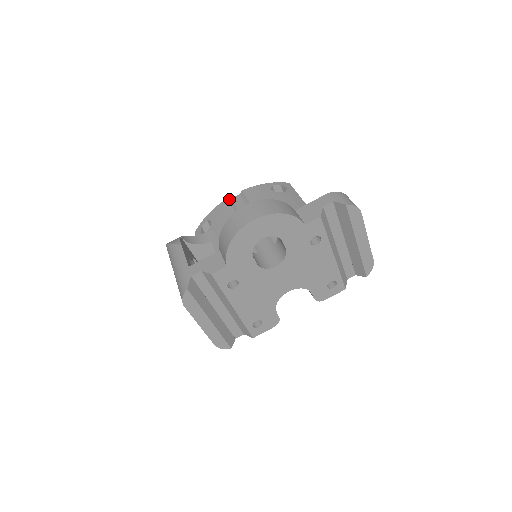
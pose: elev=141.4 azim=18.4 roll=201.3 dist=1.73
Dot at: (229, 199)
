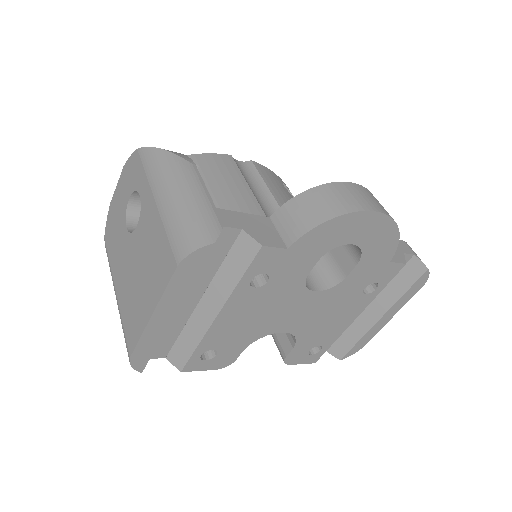
Dot at: occluded
